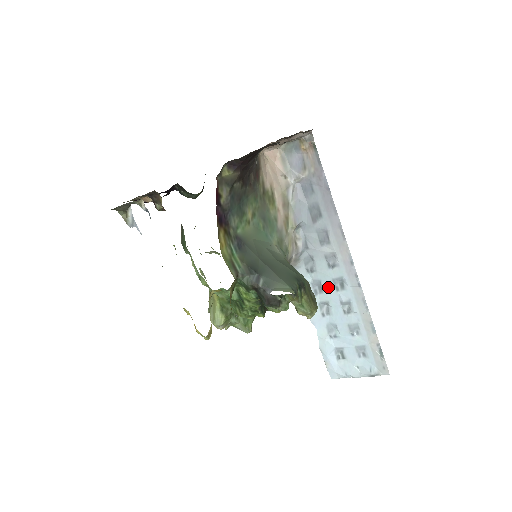
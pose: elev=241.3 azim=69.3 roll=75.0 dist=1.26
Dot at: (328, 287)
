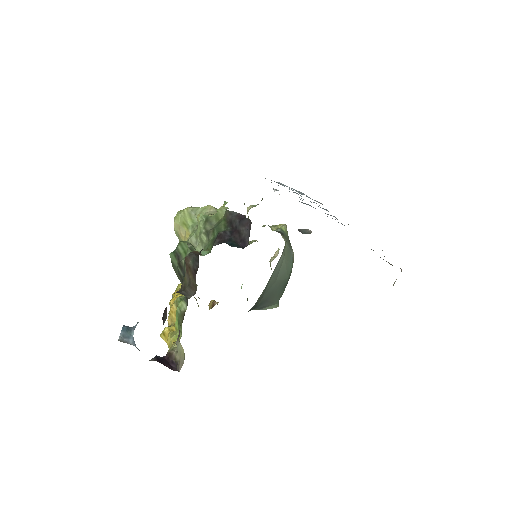
Dot at: occluded
